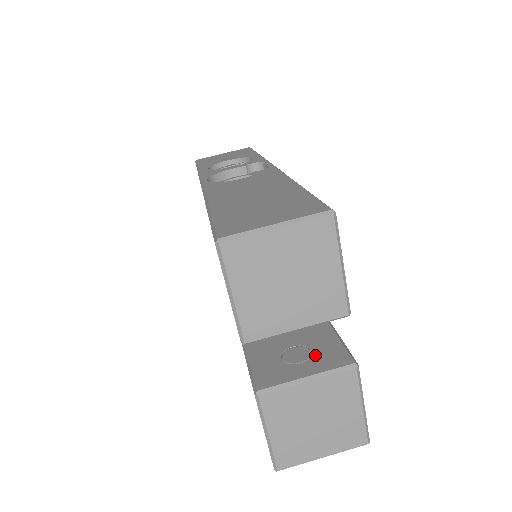
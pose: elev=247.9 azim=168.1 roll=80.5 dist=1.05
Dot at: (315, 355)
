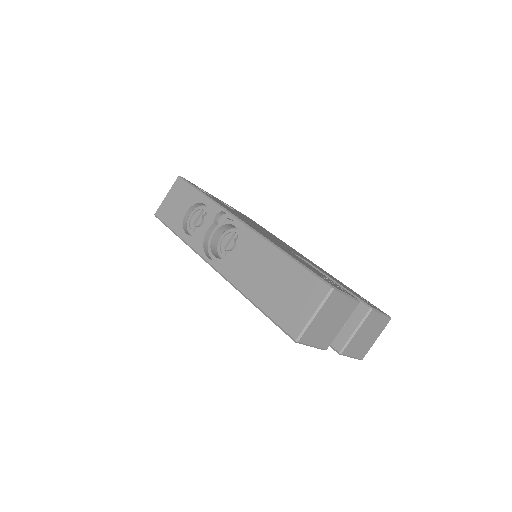
Dot at: occluded
